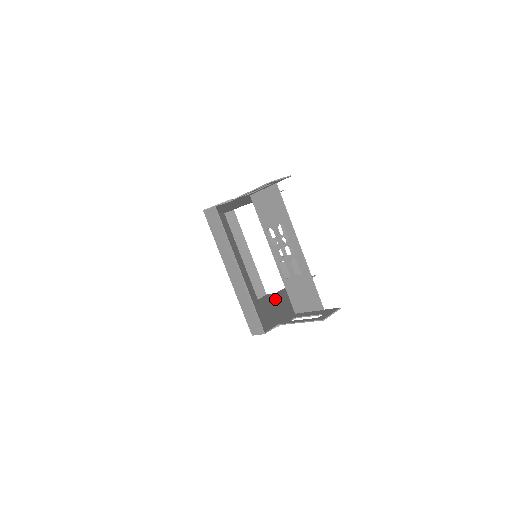
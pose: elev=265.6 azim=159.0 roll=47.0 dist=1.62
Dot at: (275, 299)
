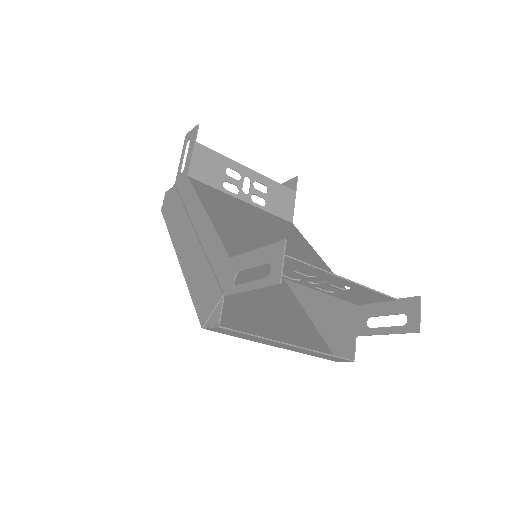
Dot at: occluded
